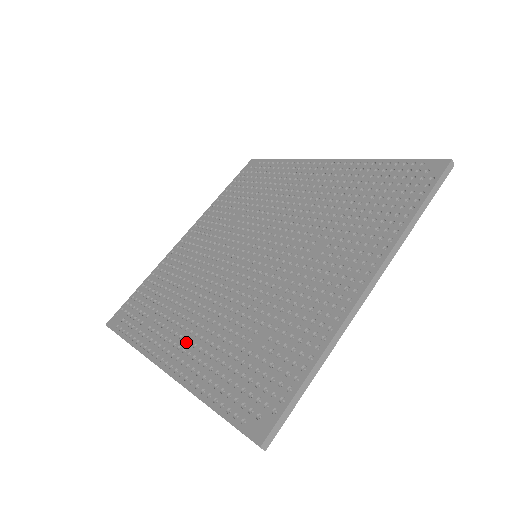
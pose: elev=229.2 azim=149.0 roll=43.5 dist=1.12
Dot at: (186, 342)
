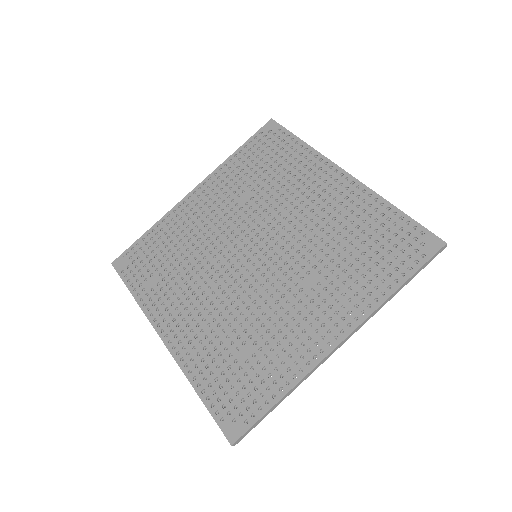
Dot at: (184, 323)
